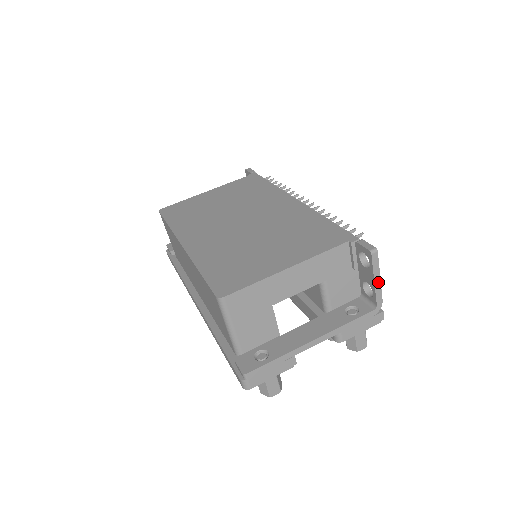
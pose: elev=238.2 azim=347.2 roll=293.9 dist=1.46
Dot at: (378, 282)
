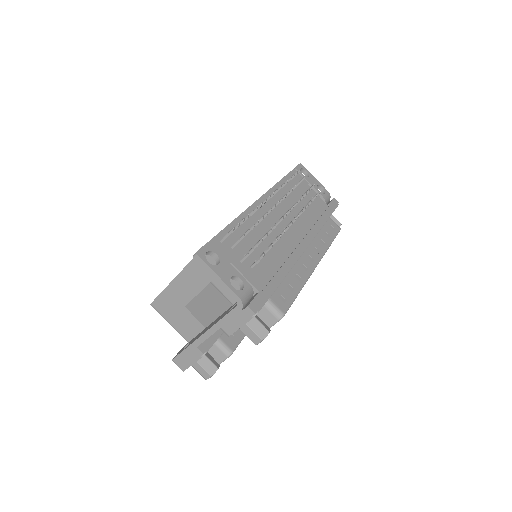
Dot at: (220, 281)
